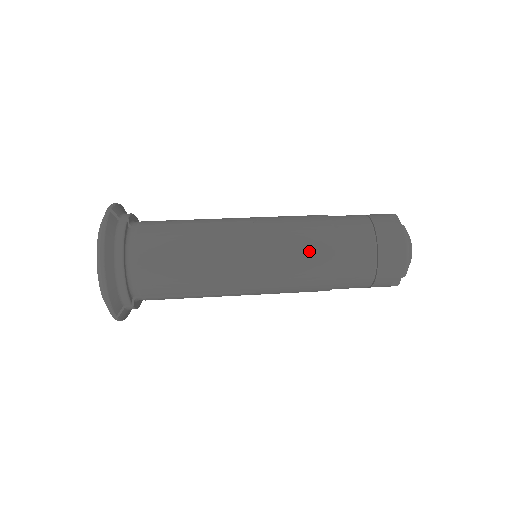
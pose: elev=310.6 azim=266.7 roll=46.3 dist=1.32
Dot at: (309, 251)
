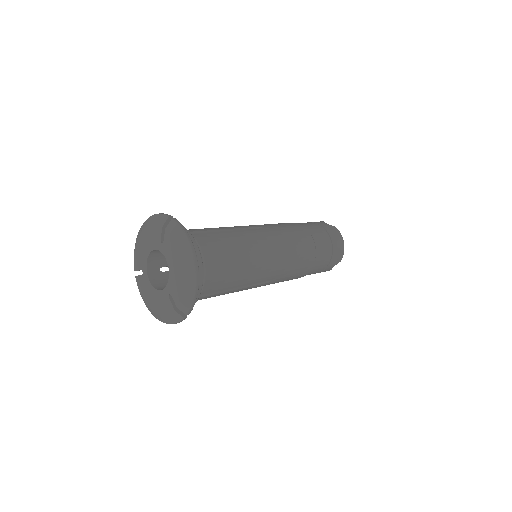
Dot at: (303, 246)
